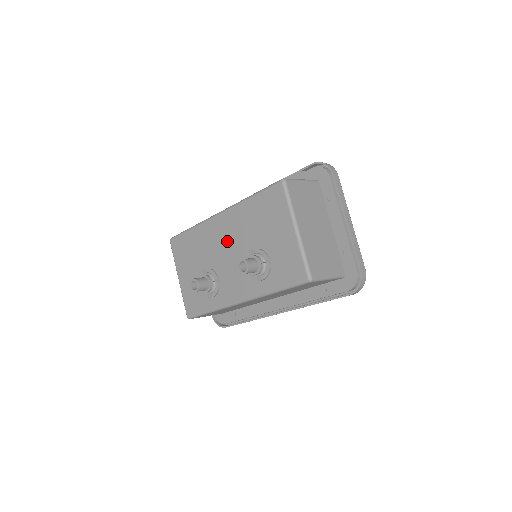
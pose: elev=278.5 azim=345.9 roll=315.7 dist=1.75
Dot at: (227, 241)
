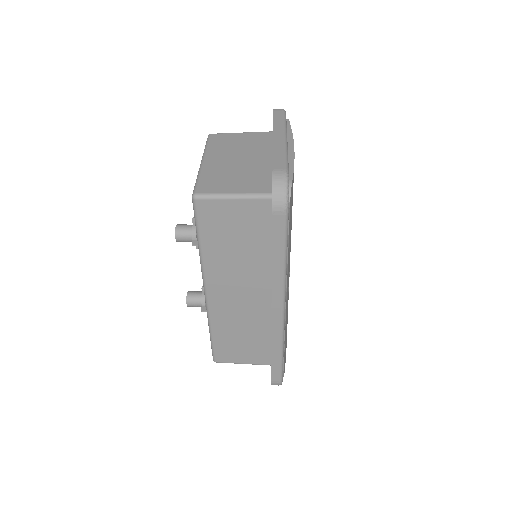
Dot at: occluded
